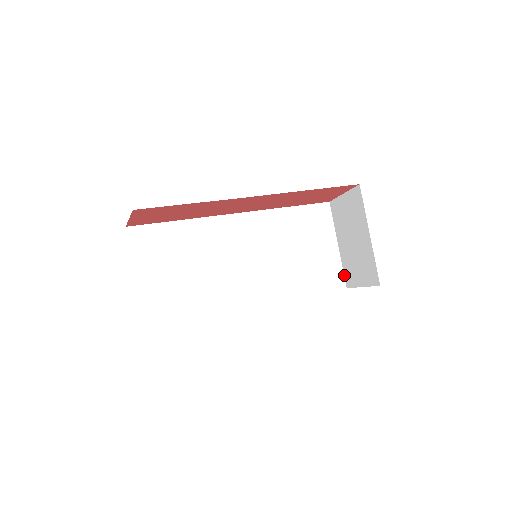
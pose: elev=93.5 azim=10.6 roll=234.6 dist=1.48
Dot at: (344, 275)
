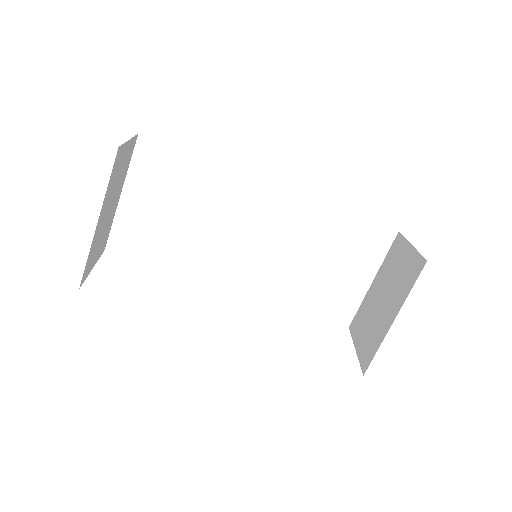
Dot at: (355, 314)
